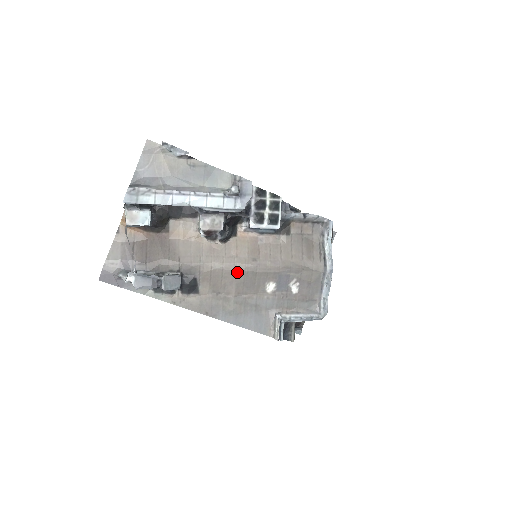
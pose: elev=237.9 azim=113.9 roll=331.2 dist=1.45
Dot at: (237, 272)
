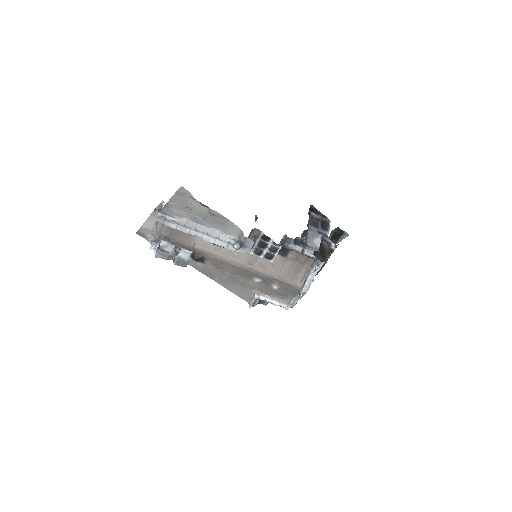
Dot at: (234, 266)
